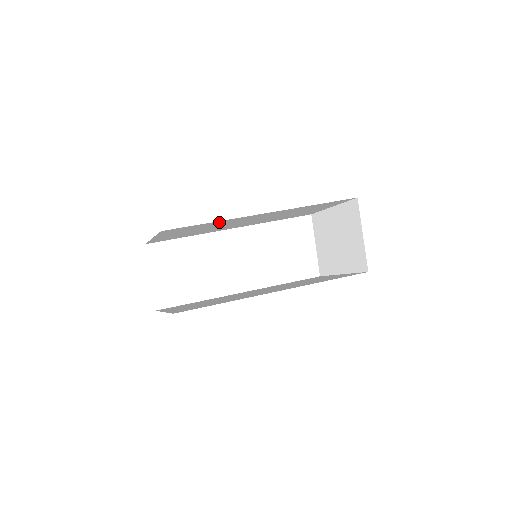
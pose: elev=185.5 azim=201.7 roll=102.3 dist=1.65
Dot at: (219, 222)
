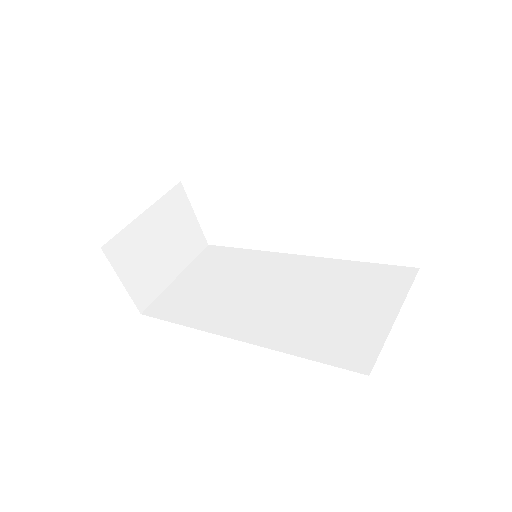
Dot at: occluded
